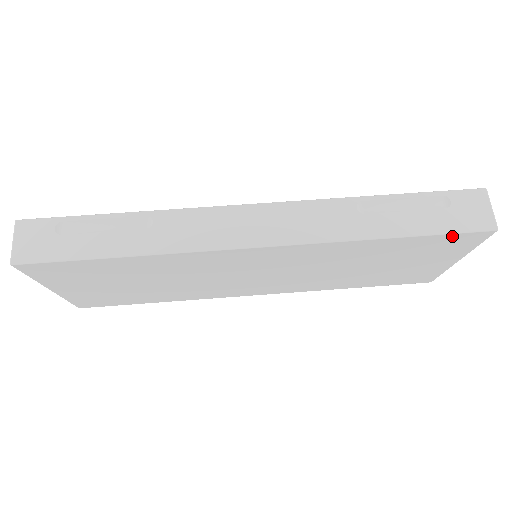
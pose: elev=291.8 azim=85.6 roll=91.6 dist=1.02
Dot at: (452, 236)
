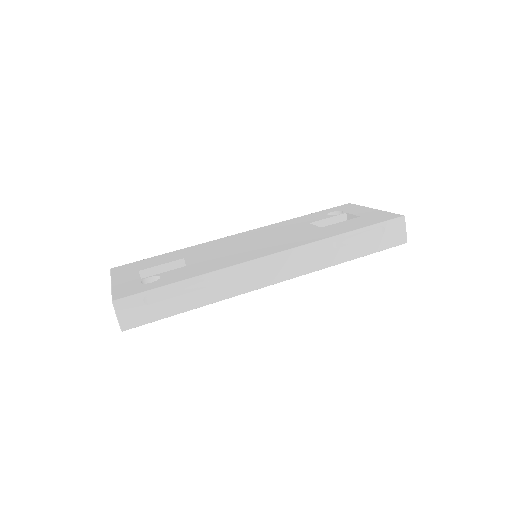
Dot at: (383, 249)
